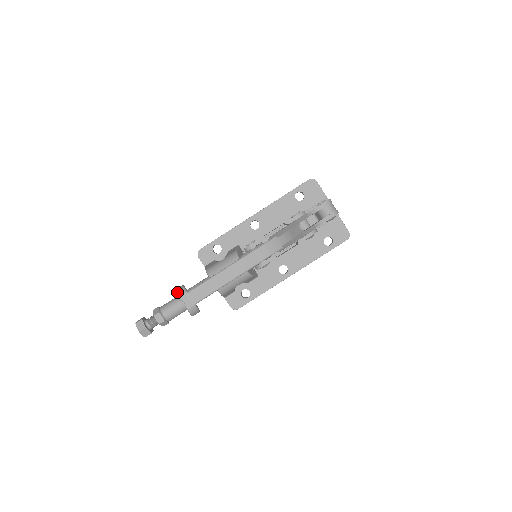
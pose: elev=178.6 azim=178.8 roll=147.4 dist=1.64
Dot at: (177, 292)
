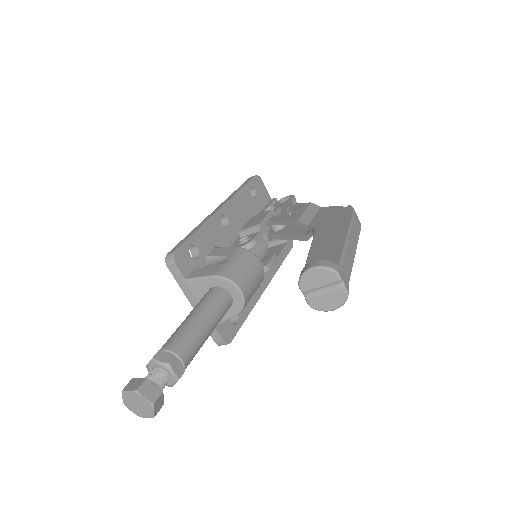
Dot at: (329, 266)
